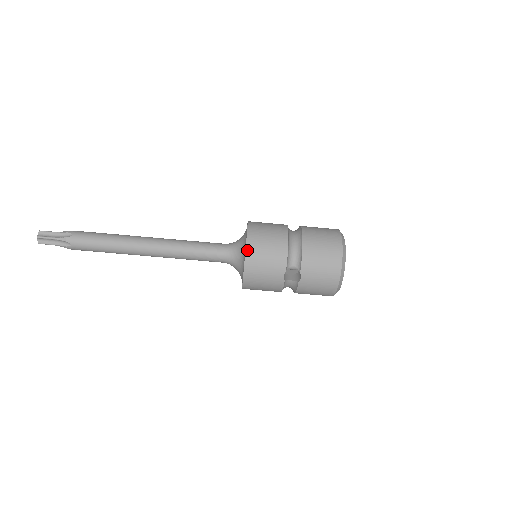
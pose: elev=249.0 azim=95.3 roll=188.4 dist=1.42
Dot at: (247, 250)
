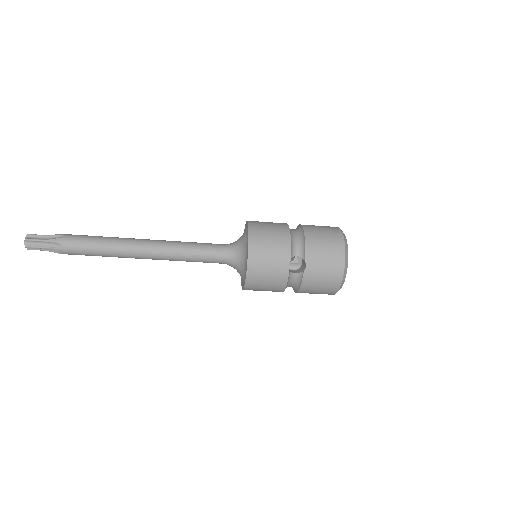
Dot at: (250, 240)
